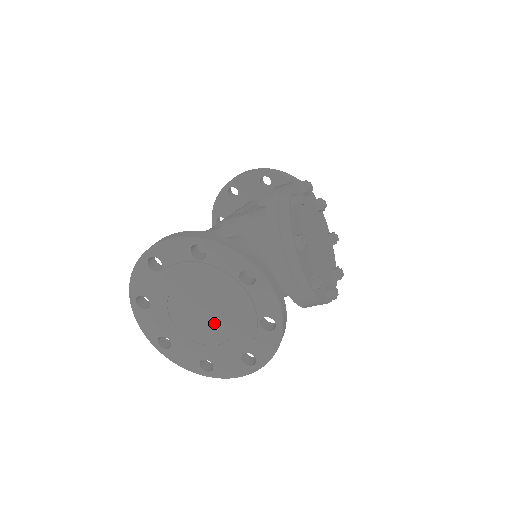
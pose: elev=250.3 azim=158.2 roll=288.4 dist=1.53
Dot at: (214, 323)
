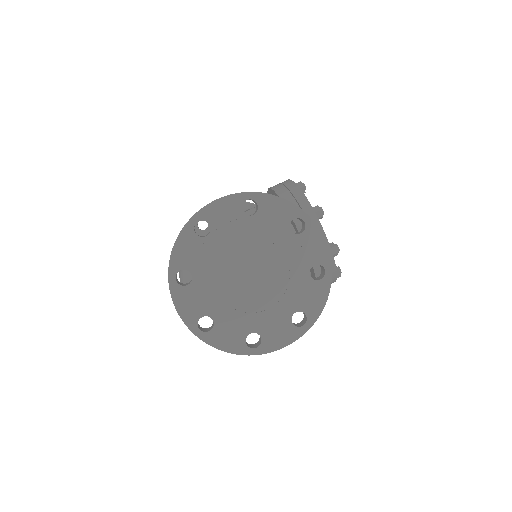
Dot at: (264, 284)
